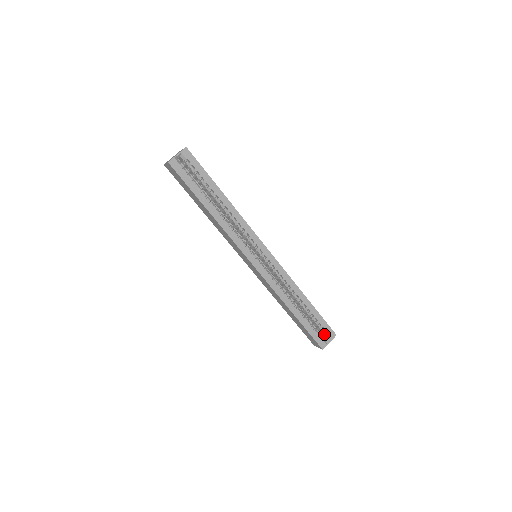
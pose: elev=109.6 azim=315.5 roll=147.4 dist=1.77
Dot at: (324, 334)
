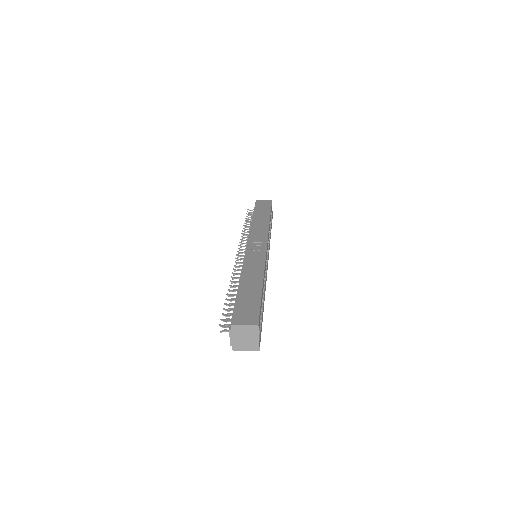
Dot at: occluded
